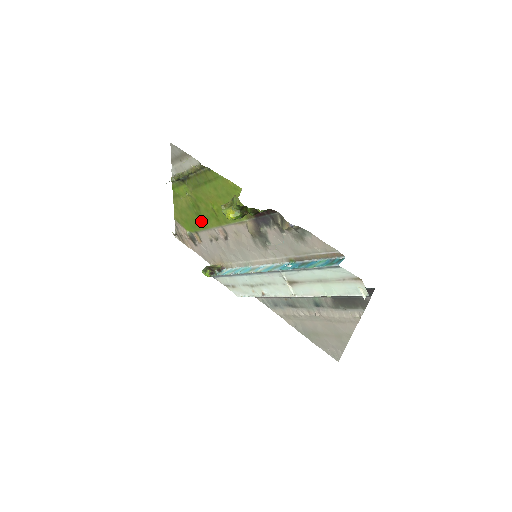
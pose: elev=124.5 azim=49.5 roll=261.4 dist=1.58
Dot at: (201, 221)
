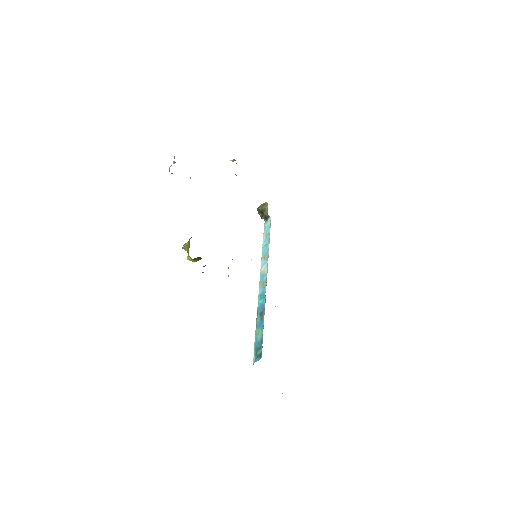
Dot at: occluded
